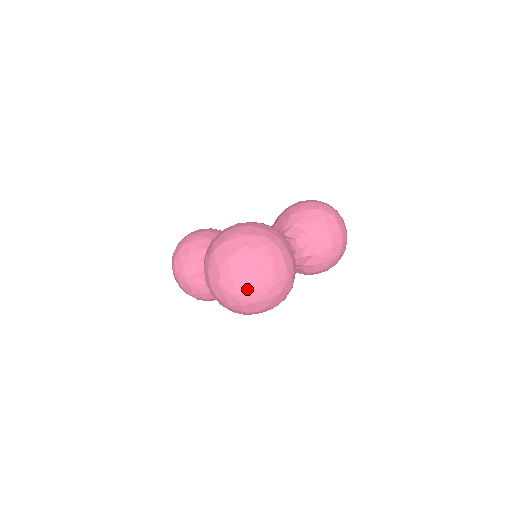
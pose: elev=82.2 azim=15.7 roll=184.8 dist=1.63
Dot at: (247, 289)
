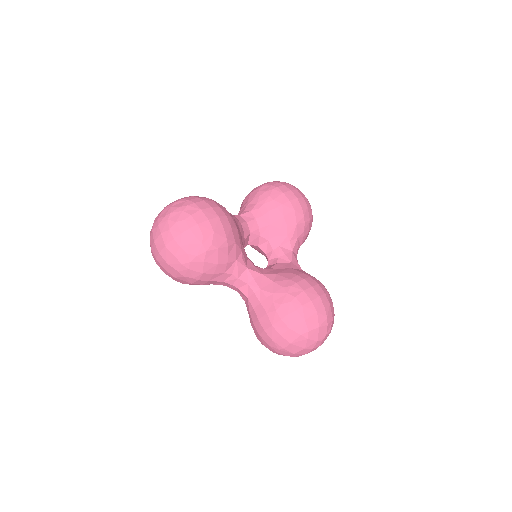
Dot at: occluded
